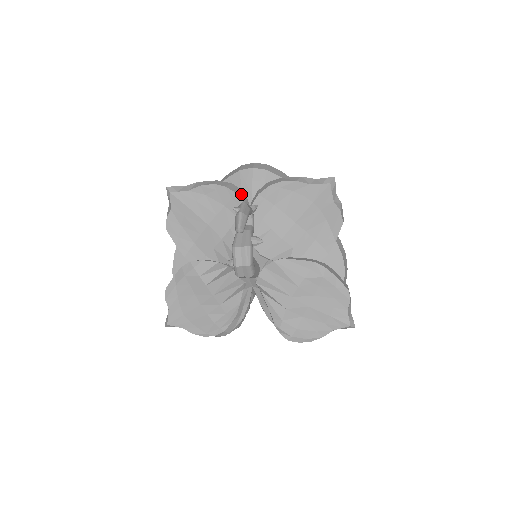
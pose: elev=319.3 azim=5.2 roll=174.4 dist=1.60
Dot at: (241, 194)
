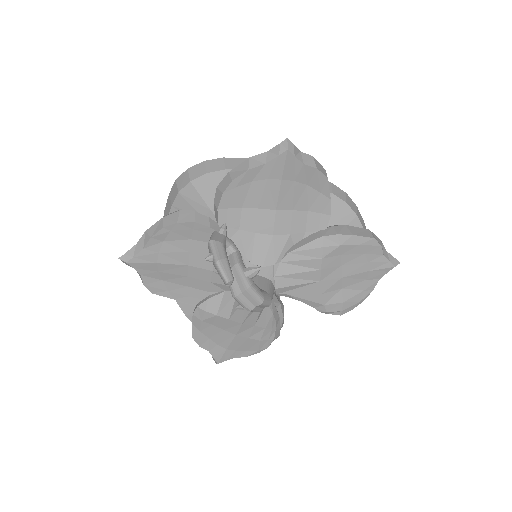
Dot at: (199, 218)
